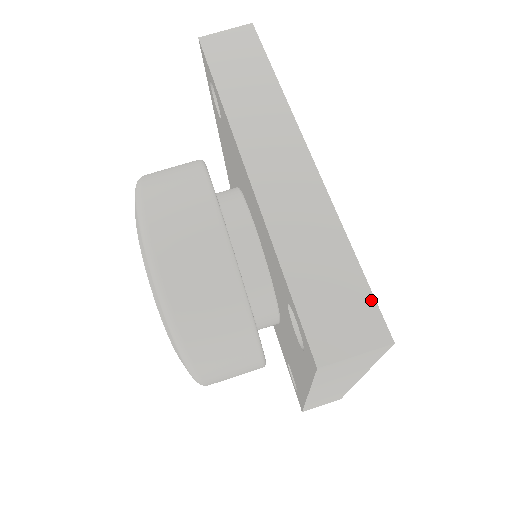
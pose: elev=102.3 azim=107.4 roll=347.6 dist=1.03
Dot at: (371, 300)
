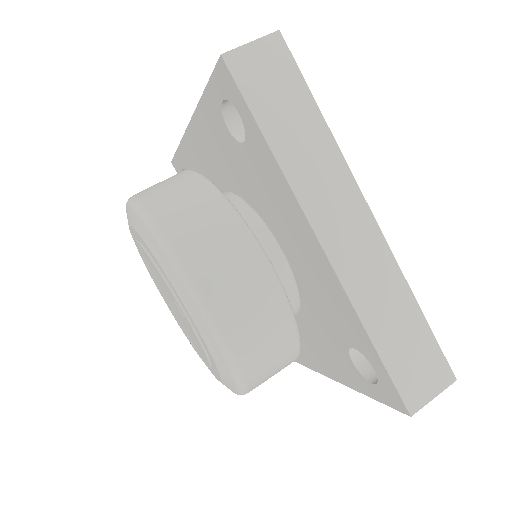
Dot at: occluded
